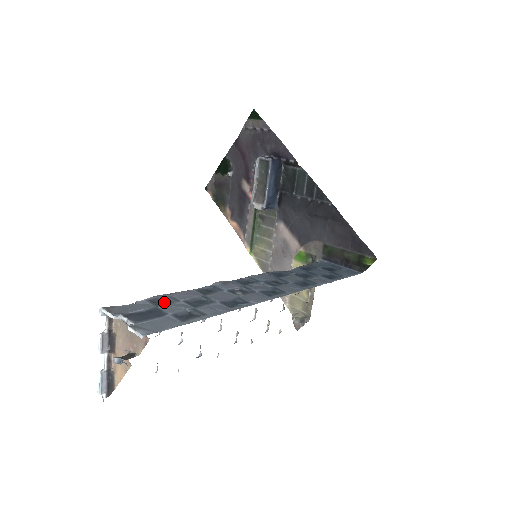
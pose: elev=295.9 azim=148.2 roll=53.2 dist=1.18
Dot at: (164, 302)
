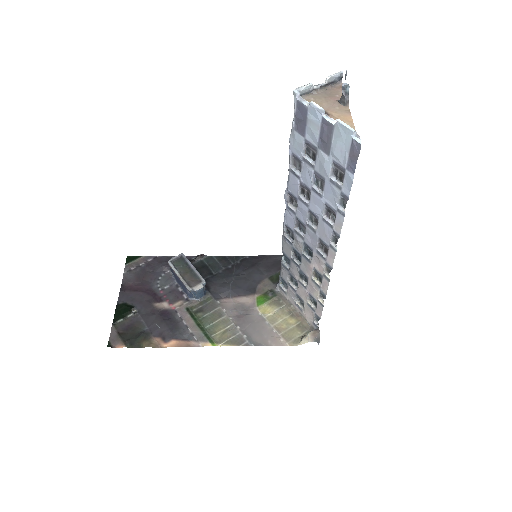
Dot at: occluded
